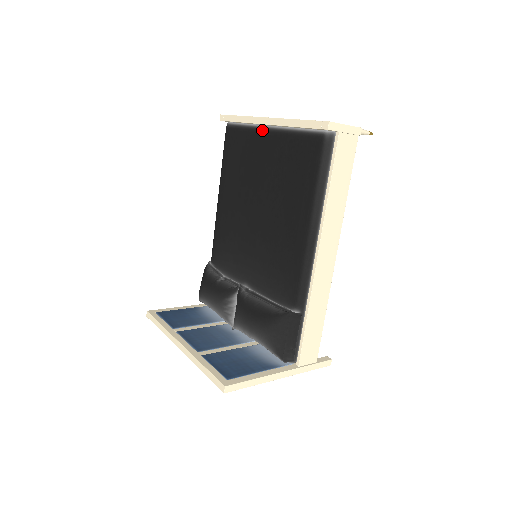
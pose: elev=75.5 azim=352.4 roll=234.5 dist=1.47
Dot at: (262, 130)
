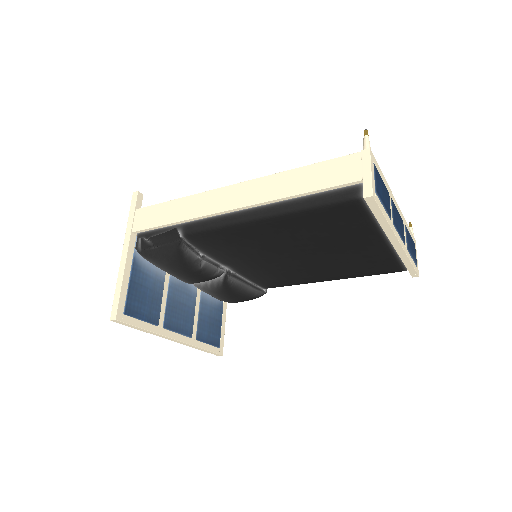
Dot at: (383, 238)
